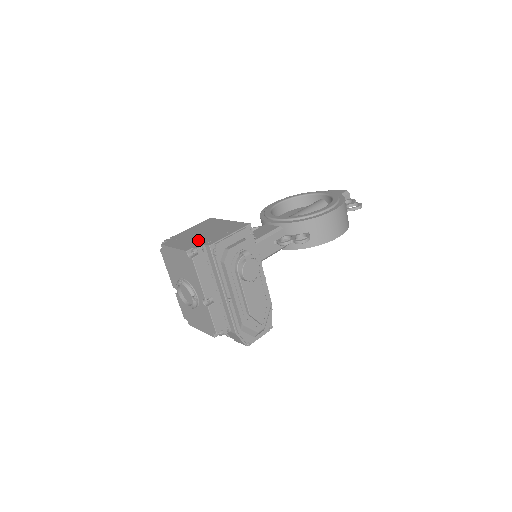
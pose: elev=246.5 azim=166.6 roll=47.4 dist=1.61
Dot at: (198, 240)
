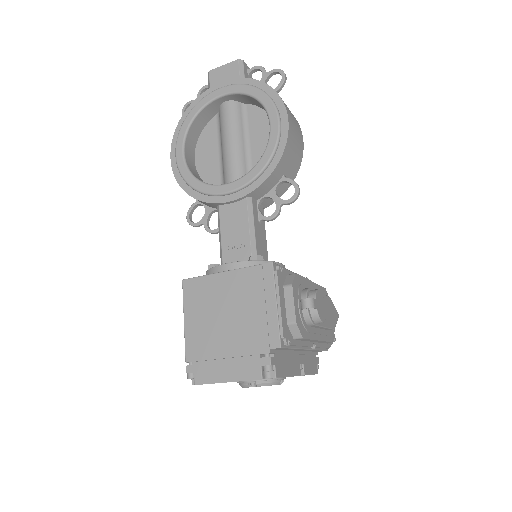
Dot at: (244, 345)
